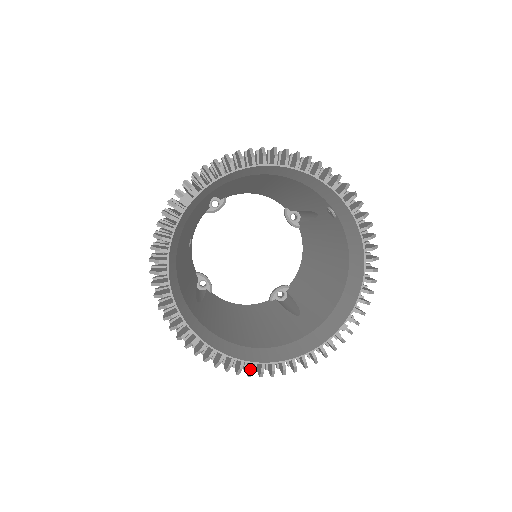
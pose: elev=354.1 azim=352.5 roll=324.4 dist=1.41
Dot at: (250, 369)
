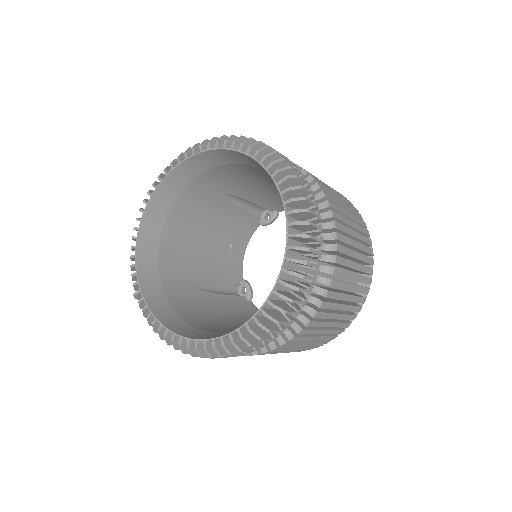
Dot at: (171, 339)
